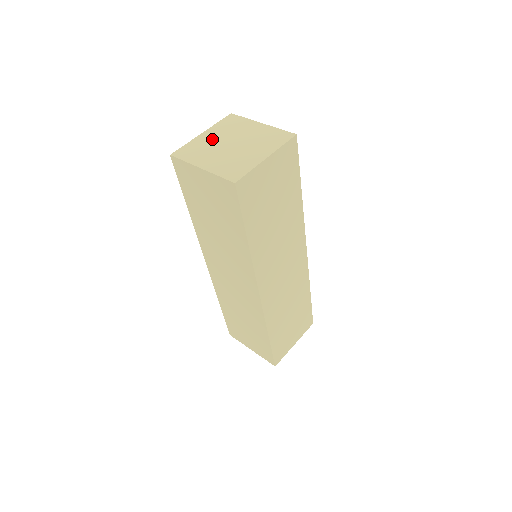
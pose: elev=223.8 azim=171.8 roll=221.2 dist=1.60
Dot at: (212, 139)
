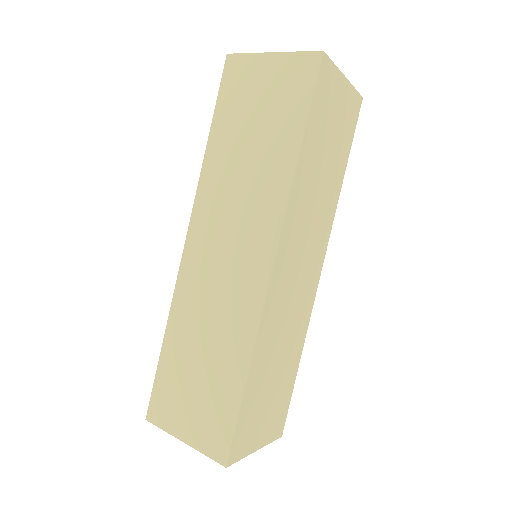
Dot at: occluded
